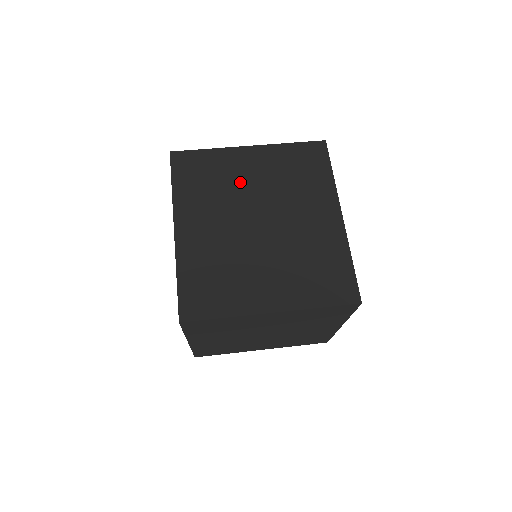
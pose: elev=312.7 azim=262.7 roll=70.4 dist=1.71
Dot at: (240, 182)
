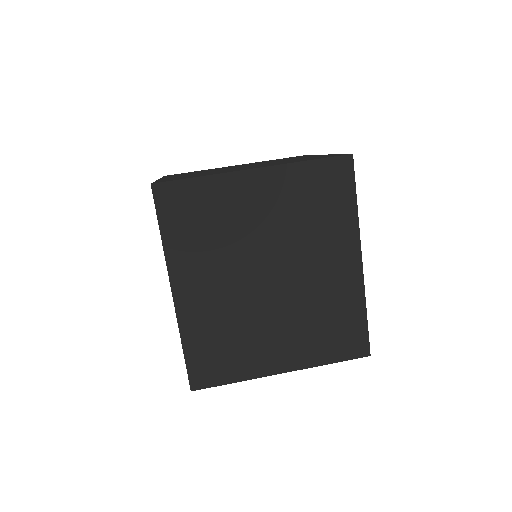
Dot at: (245, 225)
